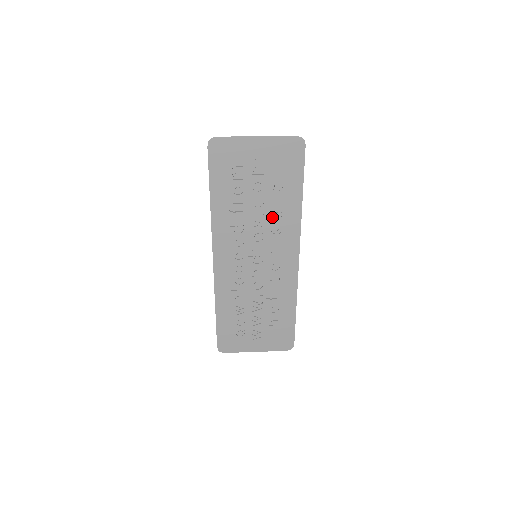
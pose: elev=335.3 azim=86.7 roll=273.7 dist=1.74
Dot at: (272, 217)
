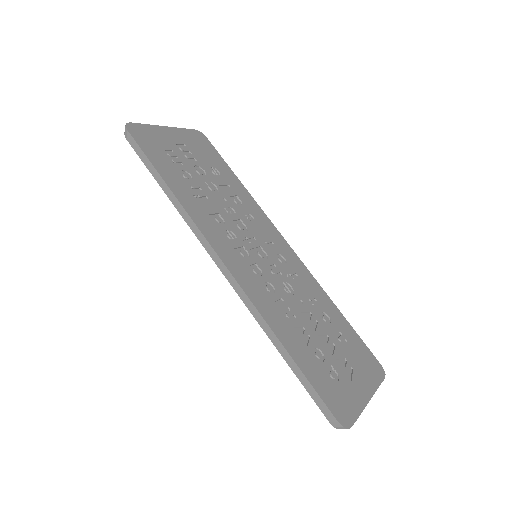
Dot at: (235, 204)
